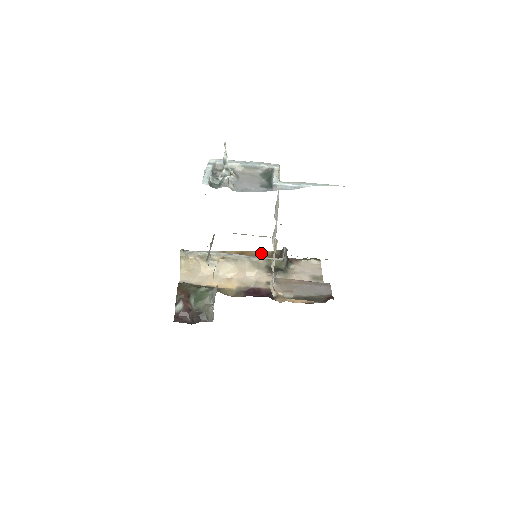
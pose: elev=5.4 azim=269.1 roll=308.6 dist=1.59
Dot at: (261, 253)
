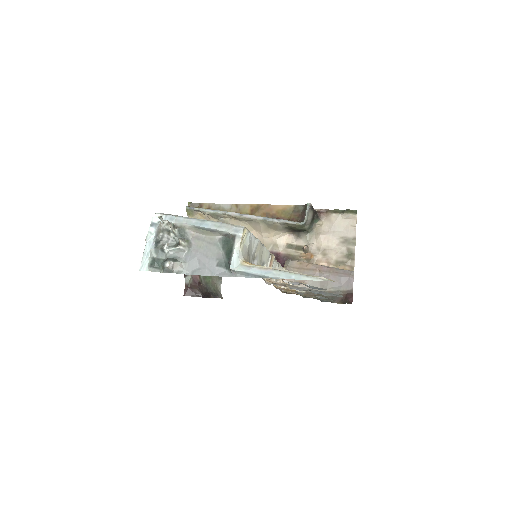
Dot at: (280, 208)
